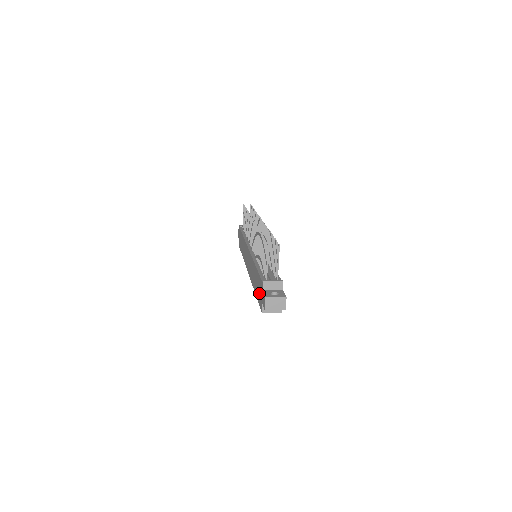
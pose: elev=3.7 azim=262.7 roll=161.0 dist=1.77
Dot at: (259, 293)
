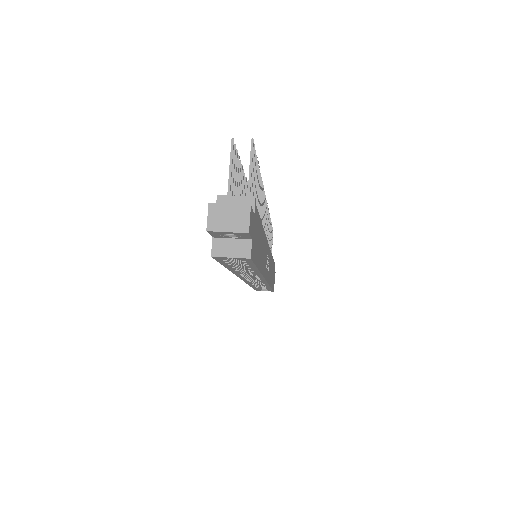
Dot at: occluded
